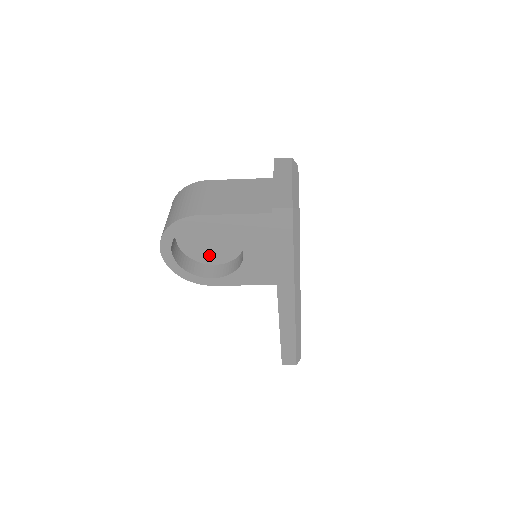
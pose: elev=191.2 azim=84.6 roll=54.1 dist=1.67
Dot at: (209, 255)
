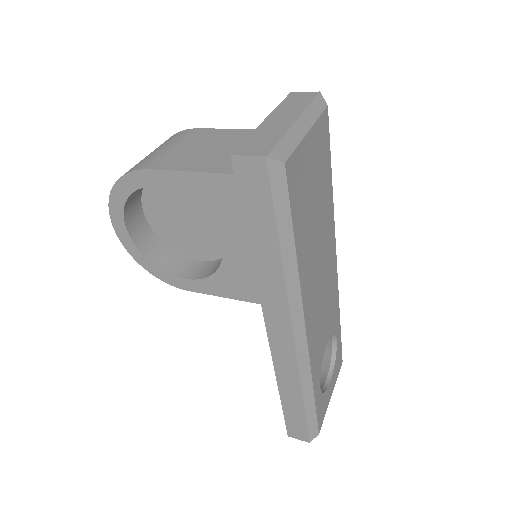
Dot at: (190, 244)
